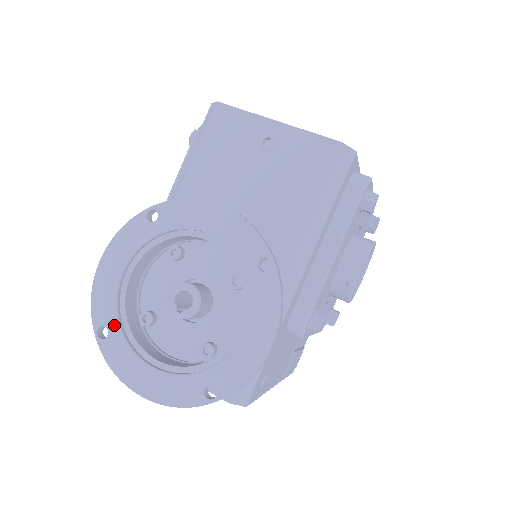
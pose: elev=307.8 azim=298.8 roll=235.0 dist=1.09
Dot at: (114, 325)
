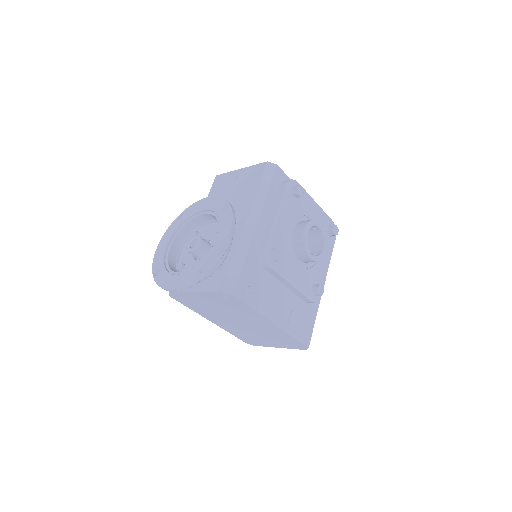
Dot at: (162, 267)
